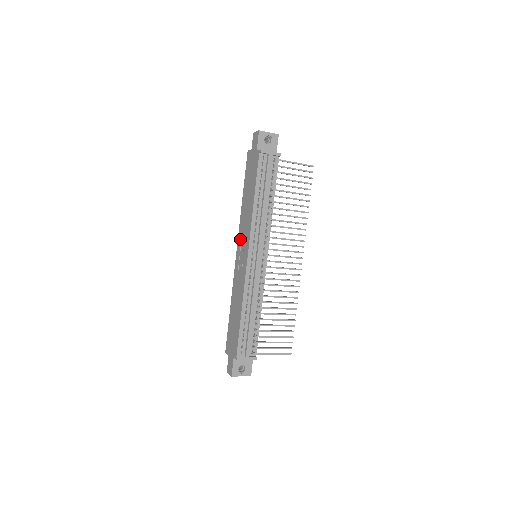
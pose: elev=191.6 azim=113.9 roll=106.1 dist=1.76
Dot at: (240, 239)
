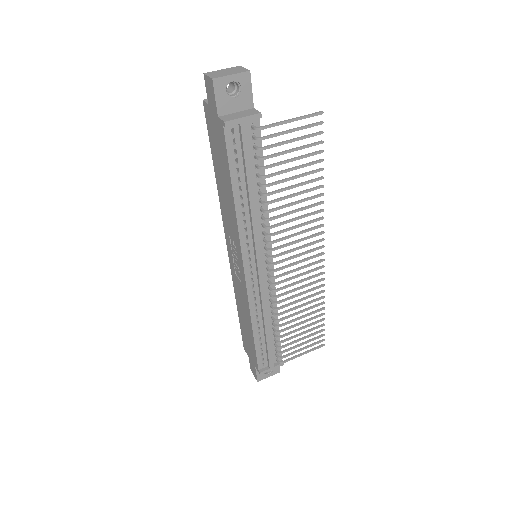
Dot at: (227, 236)
